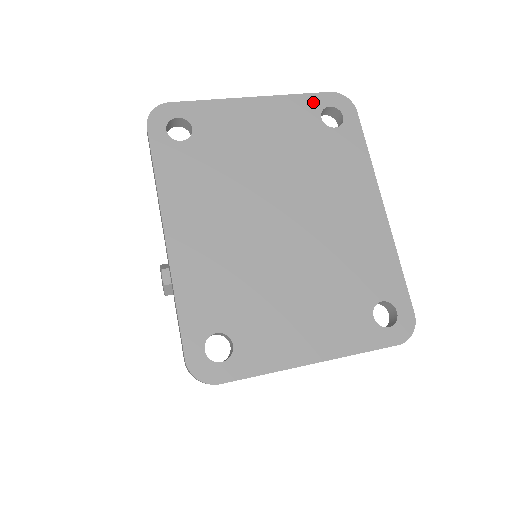
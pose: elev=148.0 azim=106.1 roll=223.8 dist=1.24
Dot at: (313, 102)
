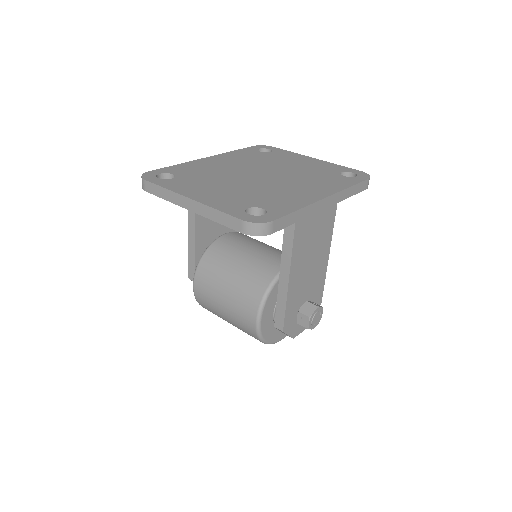
Dot at: (345, 169)
